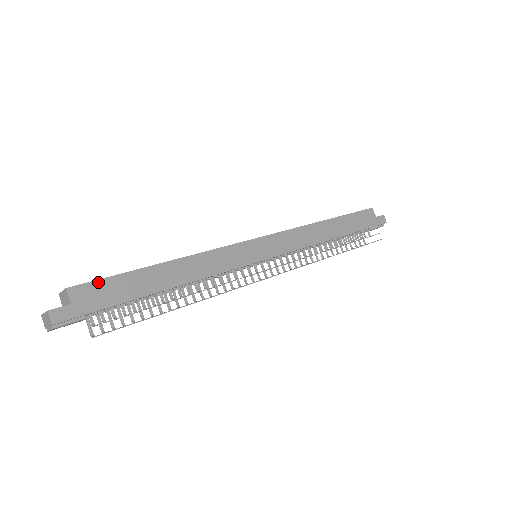
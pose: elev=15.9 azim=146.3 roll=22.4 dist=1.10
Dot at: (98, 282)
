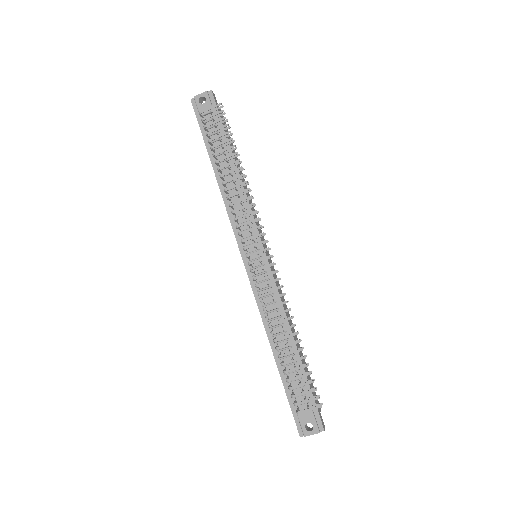
Dot at: occluded
